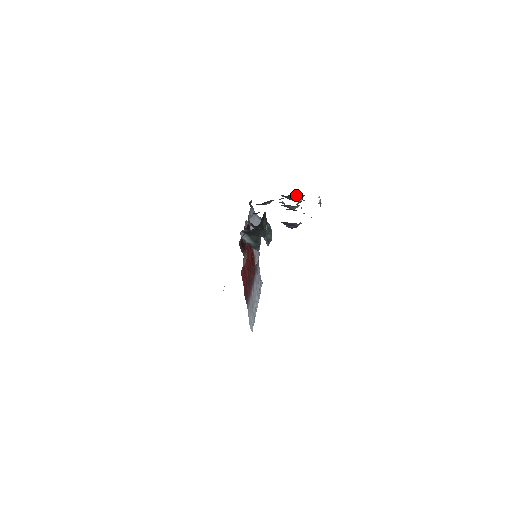
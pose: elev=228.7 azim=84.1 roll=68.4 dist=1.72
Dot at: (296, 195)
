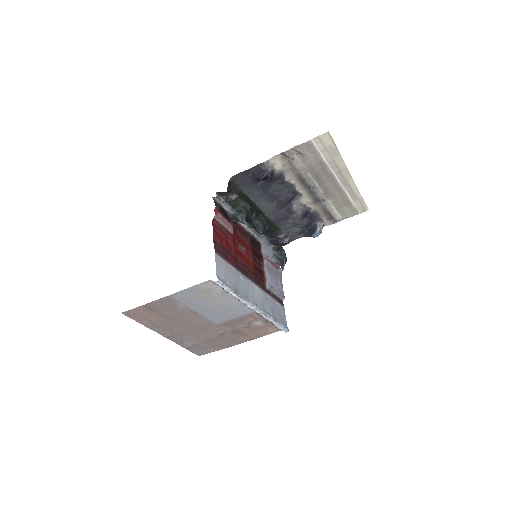
Dot at: (312, 224)
